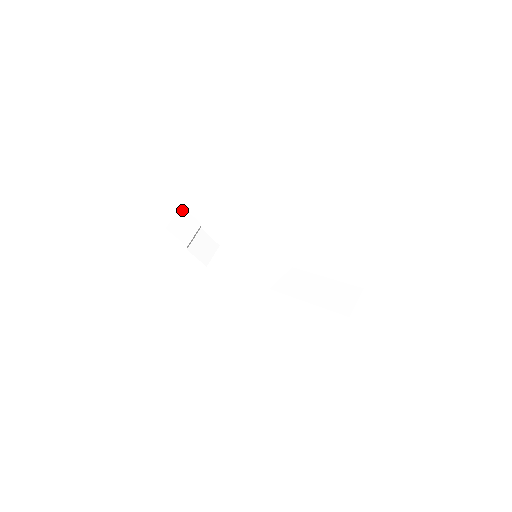
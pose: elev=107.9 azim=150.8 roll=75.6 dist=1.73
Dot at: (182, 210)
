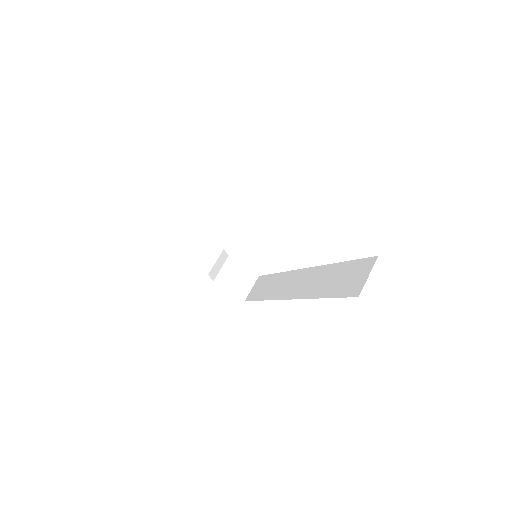
Dot at: (196, 234)
